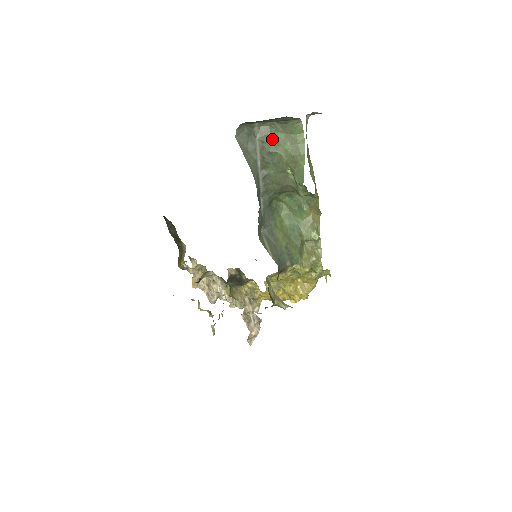
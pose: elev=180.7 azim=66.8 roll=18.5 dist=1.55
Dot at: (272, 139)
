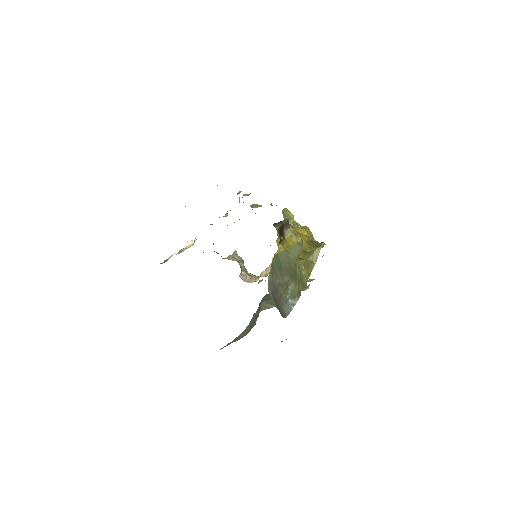
Dot at: occluded
